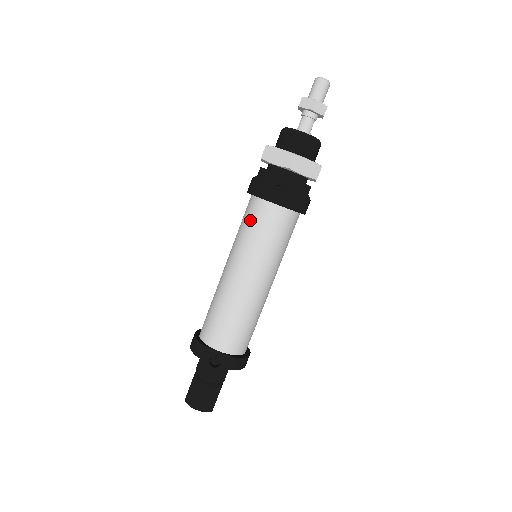
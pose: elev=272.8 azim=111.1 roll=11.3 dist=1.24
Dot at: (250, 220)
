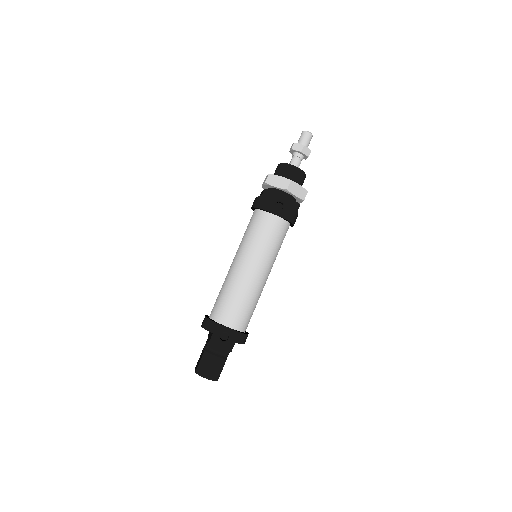
Dot at: (256, 227)
